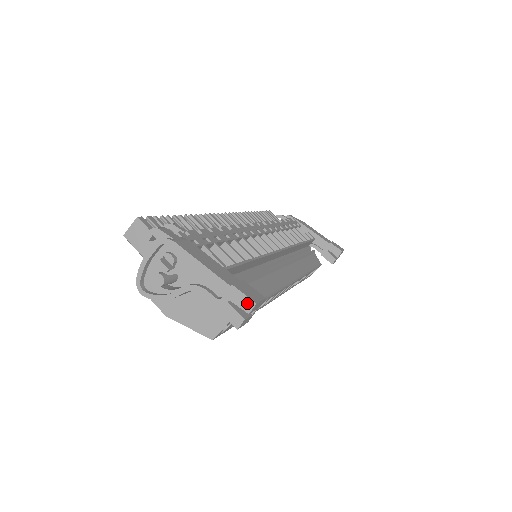
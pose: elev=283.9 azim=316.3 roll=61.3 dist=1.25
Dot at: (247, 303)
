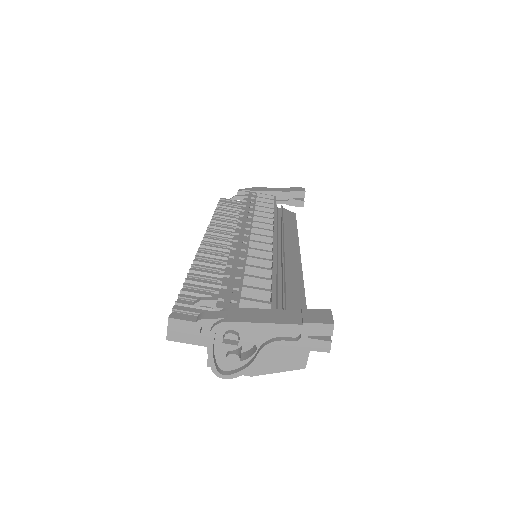
Dot at: (326, 328)
